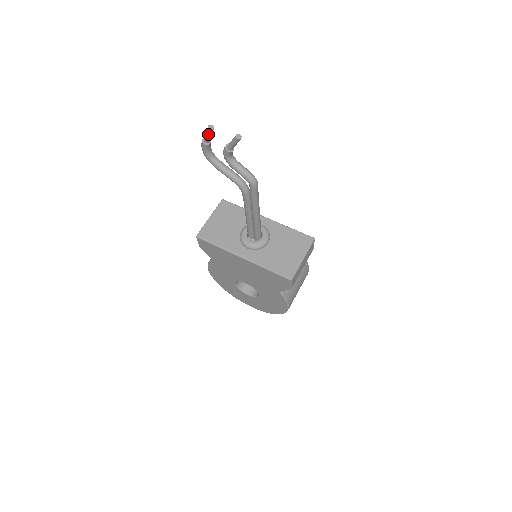
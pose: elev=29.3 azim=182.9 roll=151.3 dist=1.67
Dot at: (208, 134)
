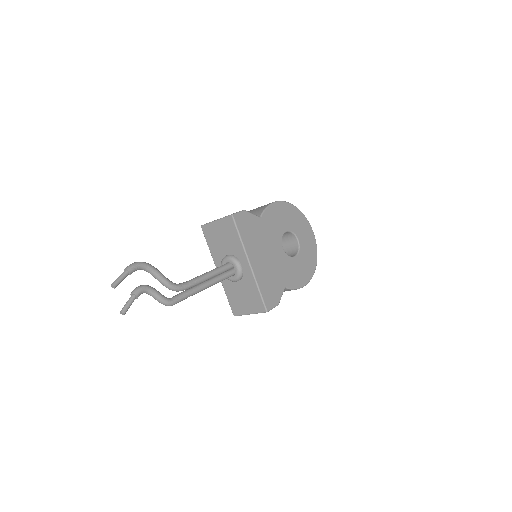
Dot at: (117, 282)
